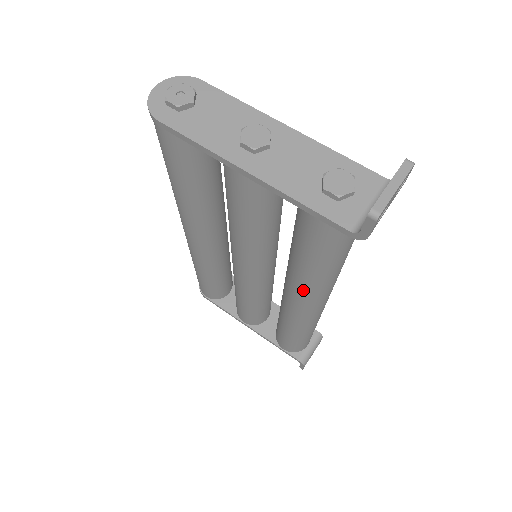
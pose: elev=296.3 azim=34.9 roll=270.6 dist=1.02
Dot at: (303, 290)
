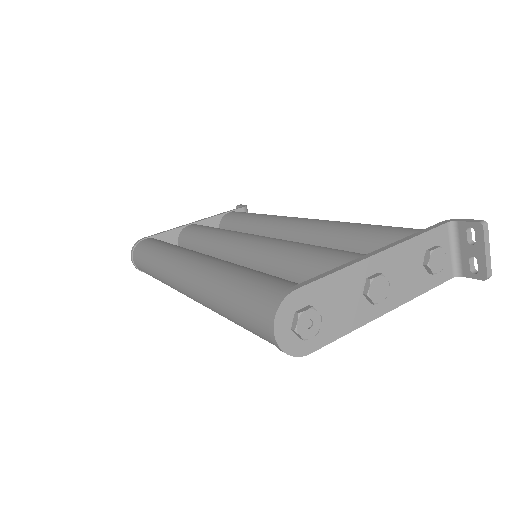
Dot at: occluded
